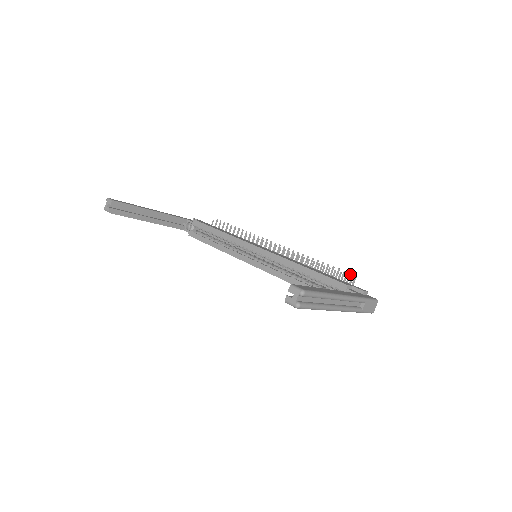
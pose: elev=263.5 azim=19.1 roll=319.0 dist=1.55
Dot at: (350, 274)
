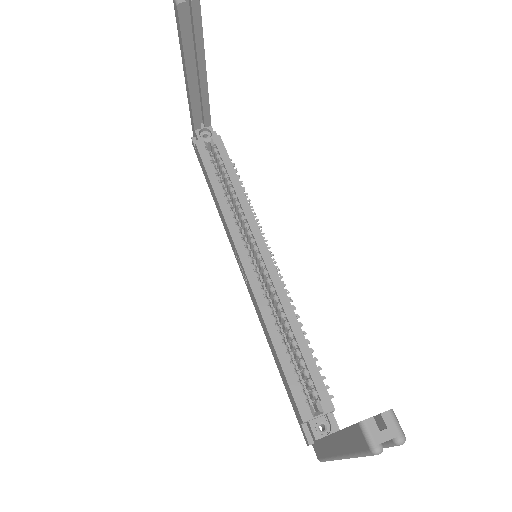
Dot at: (328, 387)
